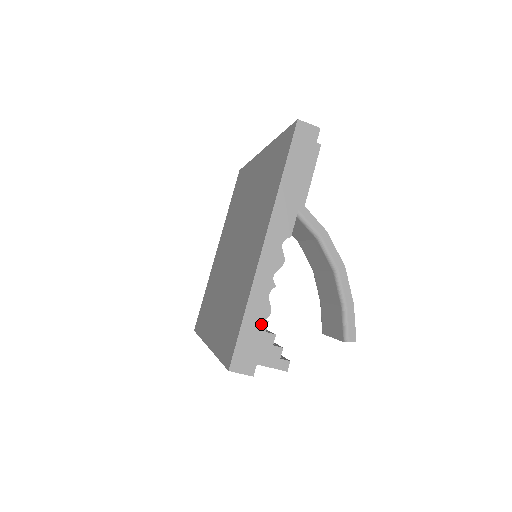
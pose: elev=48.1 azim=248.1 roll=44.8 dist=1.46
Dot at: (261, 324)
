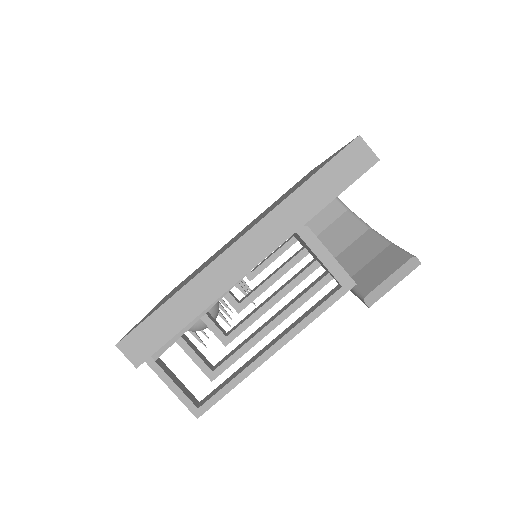
Dot at: occluded
